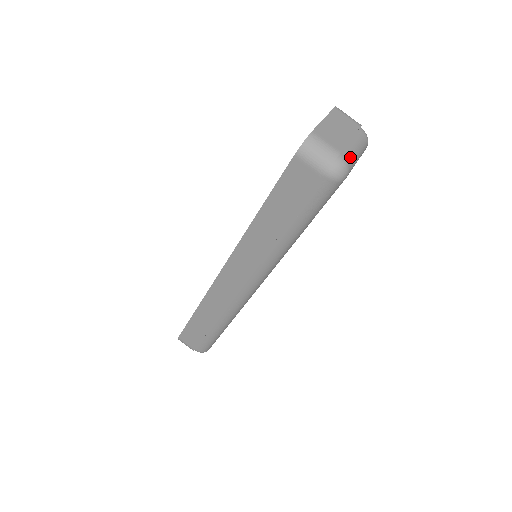
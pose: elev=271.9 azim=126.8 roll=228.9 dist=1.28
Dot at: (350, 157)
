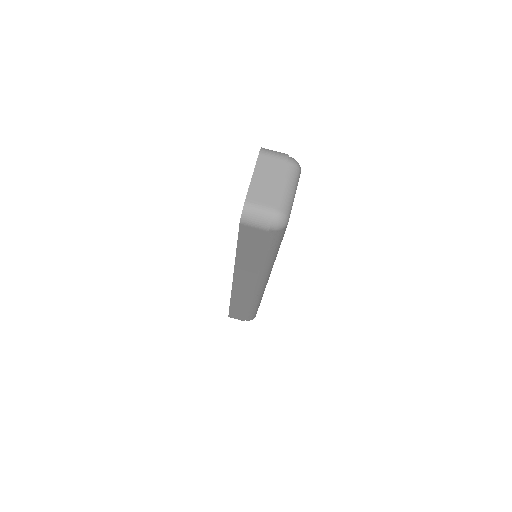
Dot at: (285, 204)
